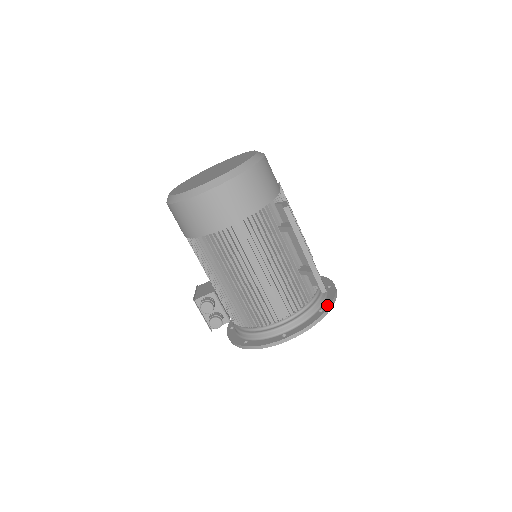
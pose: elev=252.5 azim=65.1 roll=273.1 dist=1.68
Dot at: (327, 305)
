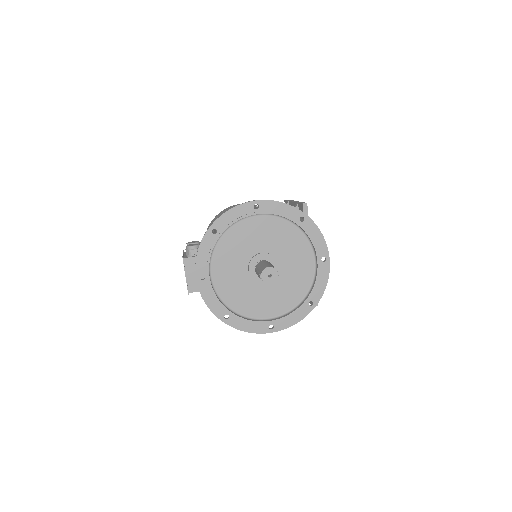
Dot at: (309, 223)
